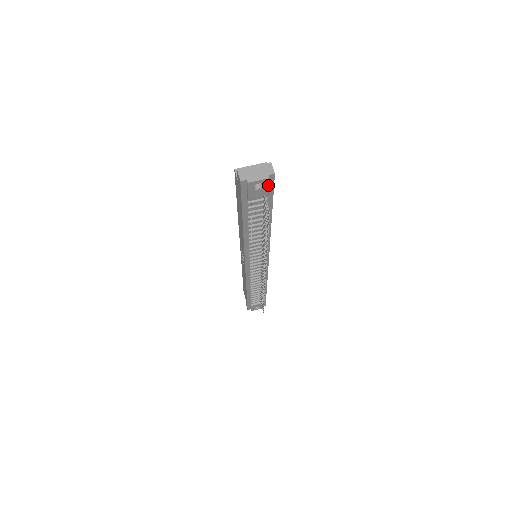
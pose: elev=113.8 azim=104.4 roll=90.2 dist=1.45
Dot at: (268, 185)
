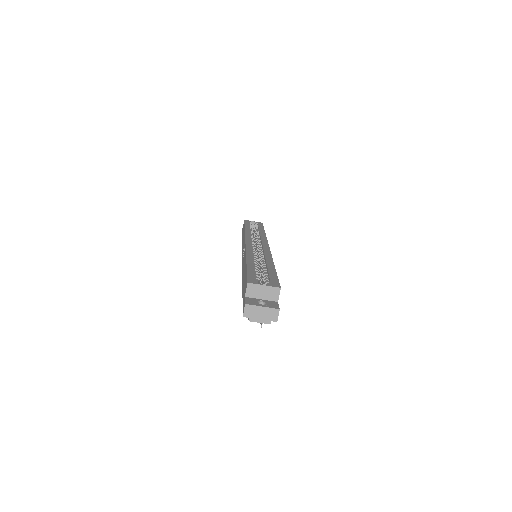
Dot at: occluded
